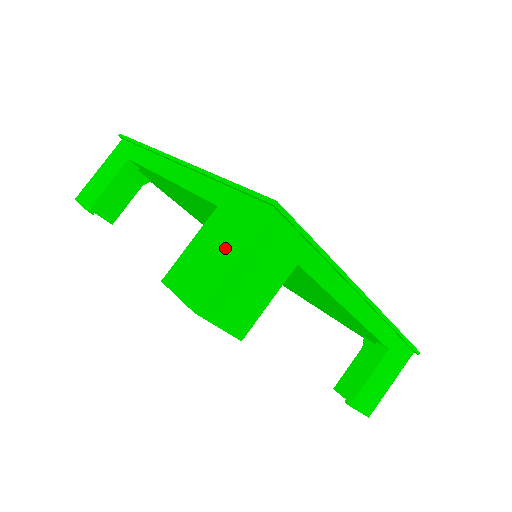
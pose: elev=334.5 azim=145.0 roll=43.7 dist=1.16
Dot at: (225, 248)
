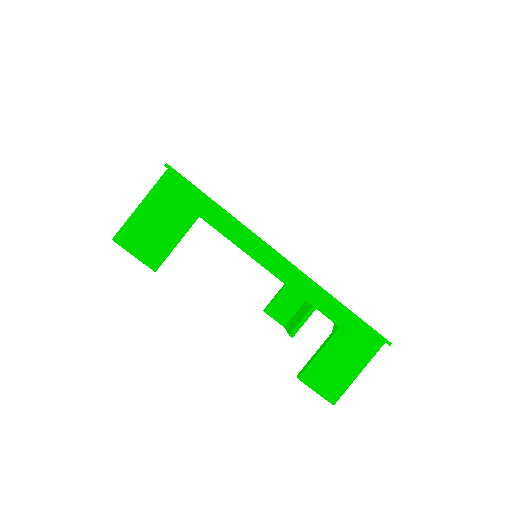
Dot at: occluded
